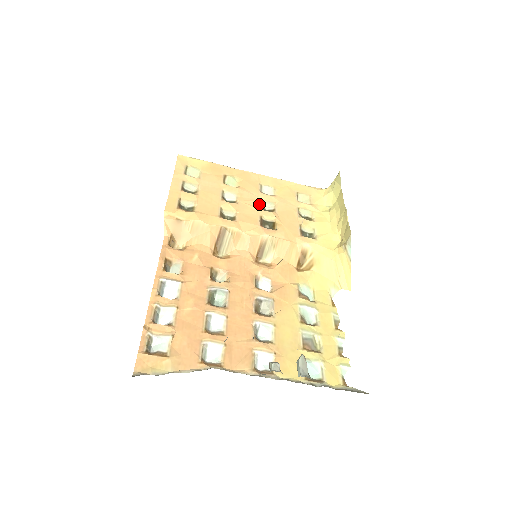
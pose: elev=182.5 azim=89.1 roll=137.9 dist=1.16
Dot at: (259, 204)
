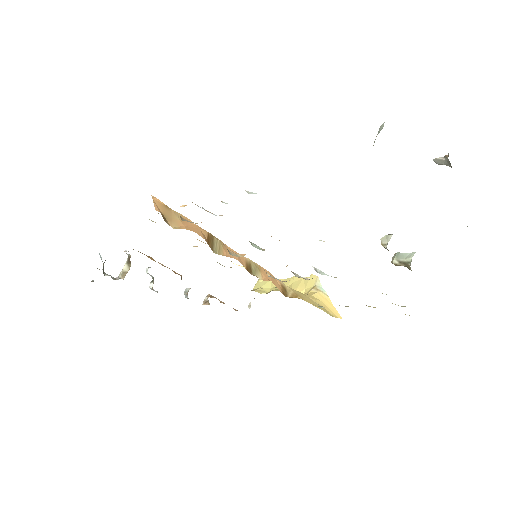
Dot at: occluded
